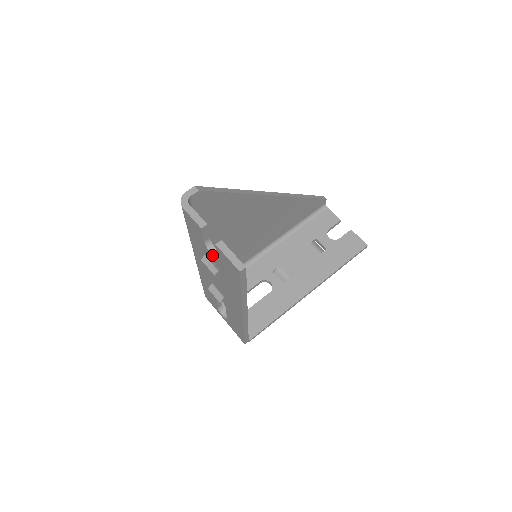
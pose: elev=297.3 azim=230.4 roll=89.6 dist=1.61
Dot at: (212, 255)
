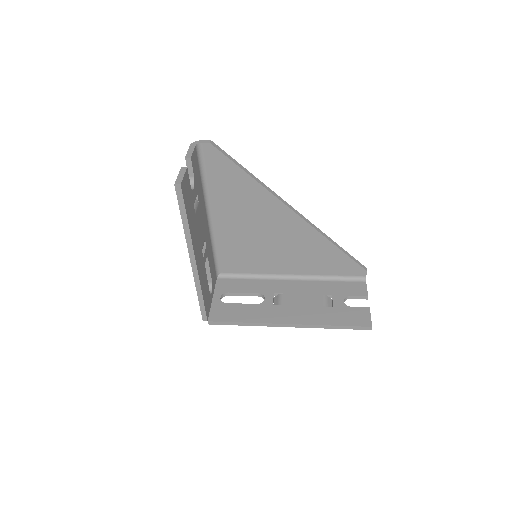
Dot at: occluded
